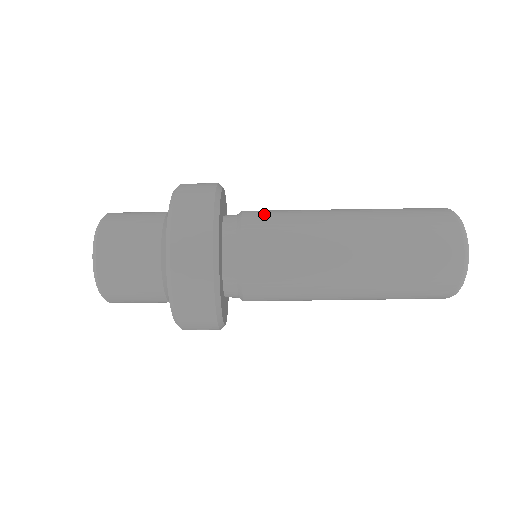
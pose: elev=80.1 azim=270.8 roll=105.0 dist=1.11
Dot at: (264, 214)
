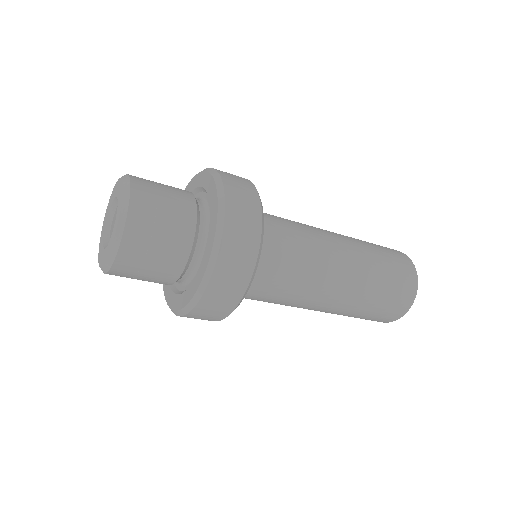
Dot at: (286, 258)
